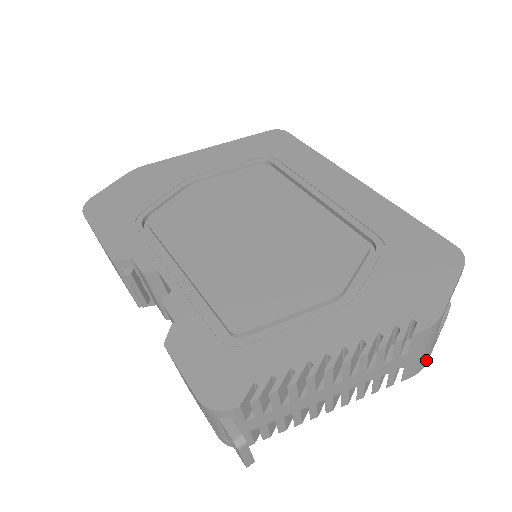
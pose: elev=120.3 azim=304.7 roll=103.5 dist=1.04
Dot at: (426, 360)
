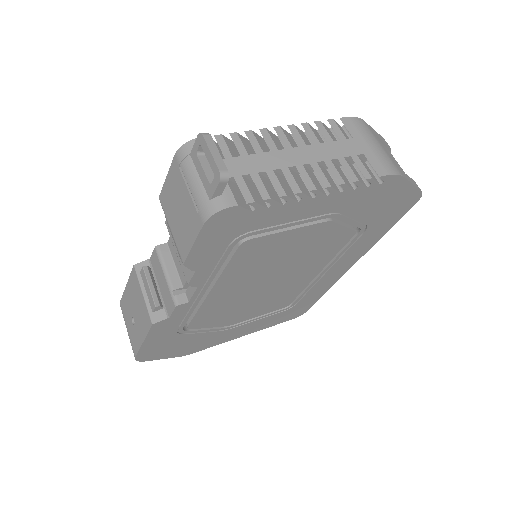
Dot at: (394, 167)
